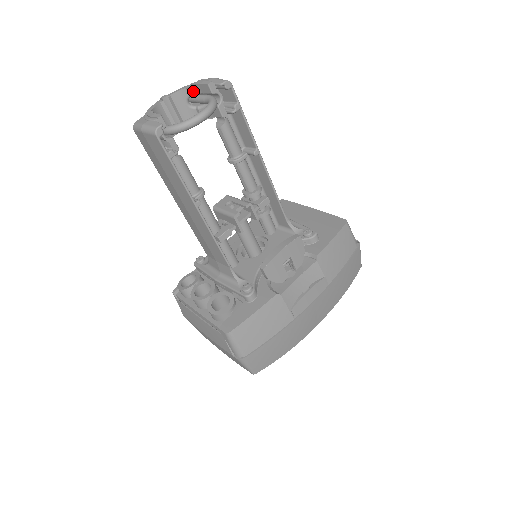
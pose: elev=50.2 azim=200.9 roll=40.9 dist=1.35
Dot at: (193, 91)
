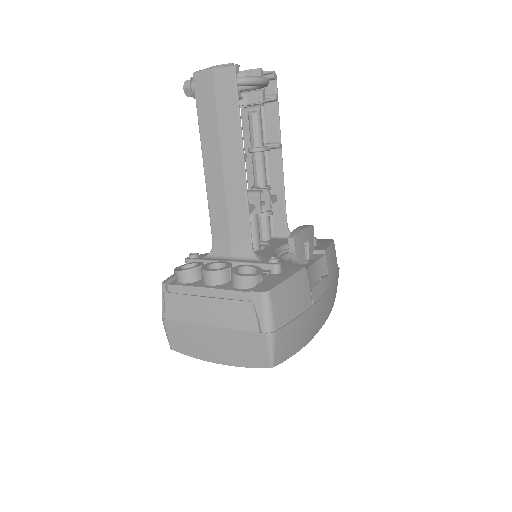
Dot at: occluded
